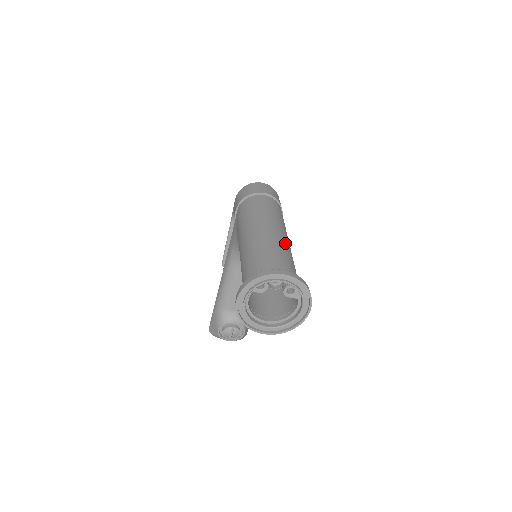
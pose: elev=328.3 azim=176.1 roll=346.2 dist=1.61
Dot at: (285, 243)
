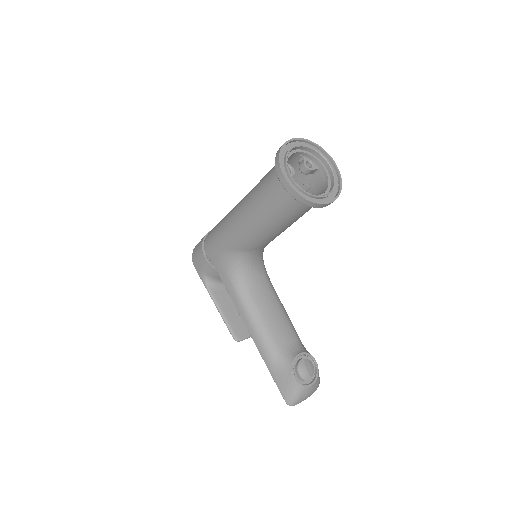
Dot at: occluded
